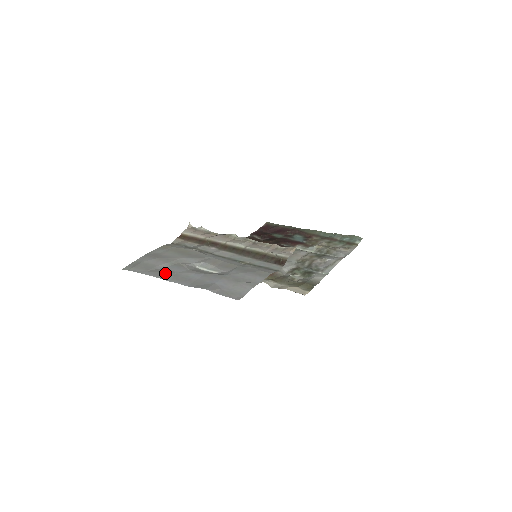
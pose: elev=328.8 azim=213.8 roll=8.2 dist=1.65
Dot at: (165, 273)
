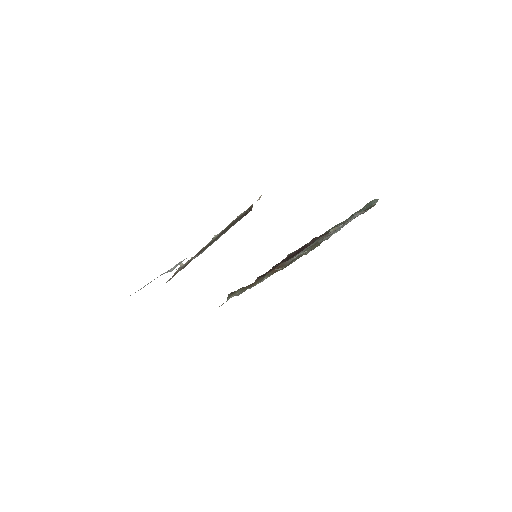
Dot at: occluded
